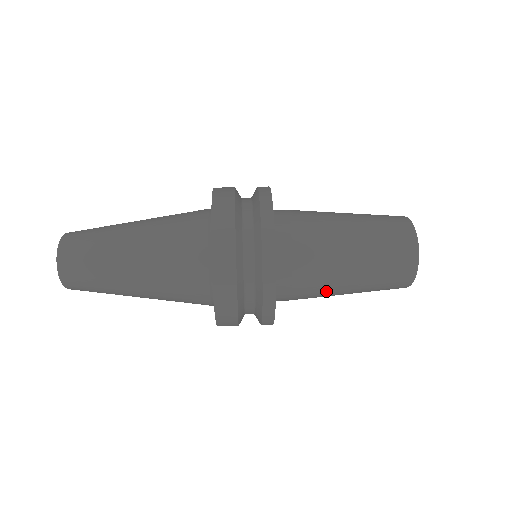
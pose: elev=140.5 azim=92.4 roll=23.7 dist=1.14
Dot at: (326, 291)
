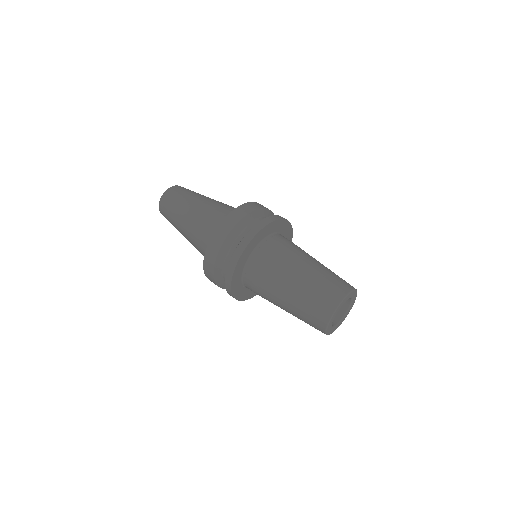
Dot at: (273, 303)
